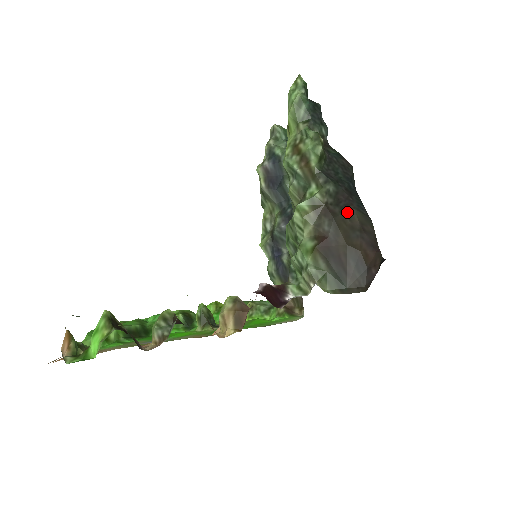
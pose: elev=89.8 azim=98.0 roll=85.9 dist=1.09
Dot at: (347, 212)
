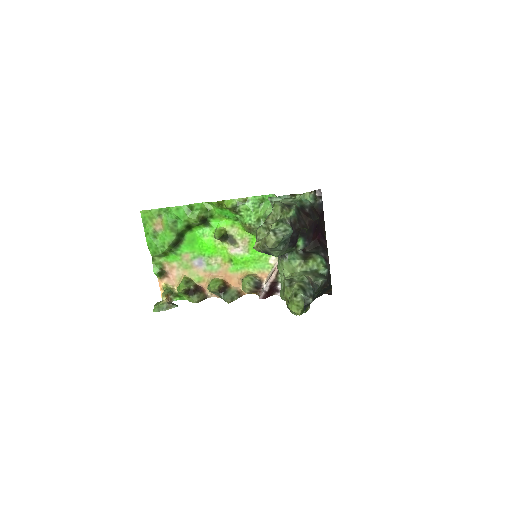
Dot at: occluded
